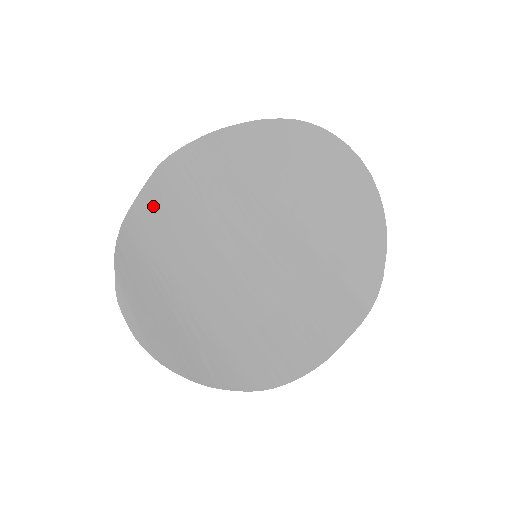
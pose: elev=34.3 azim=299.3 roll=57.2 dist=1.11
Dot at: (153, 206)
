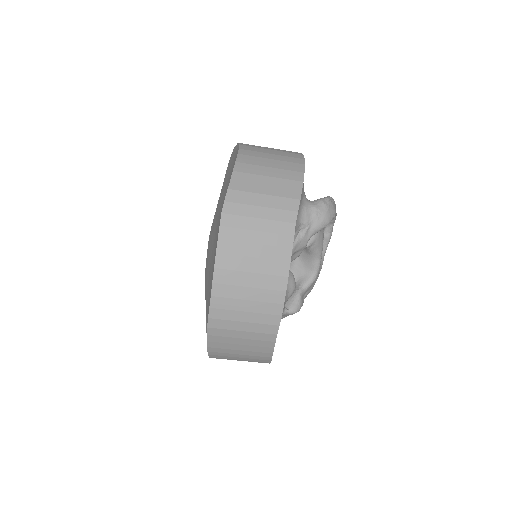
Dot at: occluded
